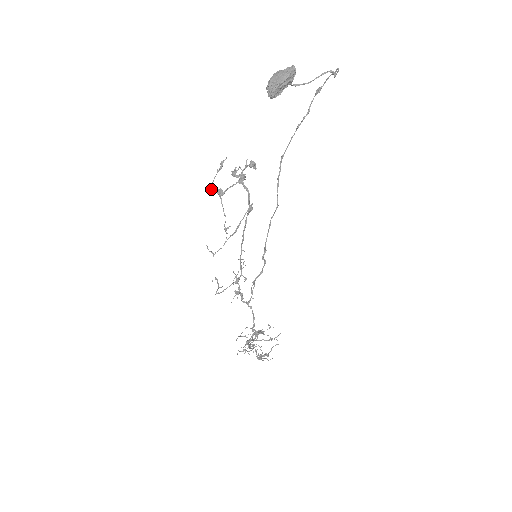
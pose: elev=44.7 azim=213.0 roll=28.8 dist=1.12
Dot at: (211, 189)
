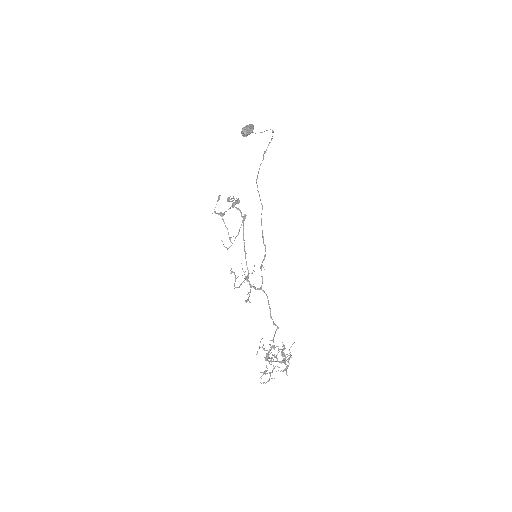
Dot at: (215, 212)
